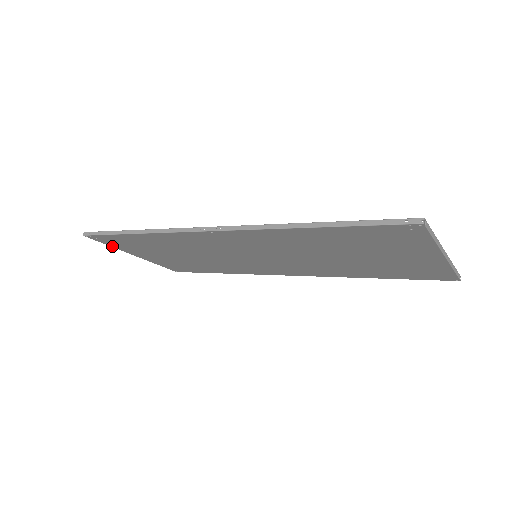
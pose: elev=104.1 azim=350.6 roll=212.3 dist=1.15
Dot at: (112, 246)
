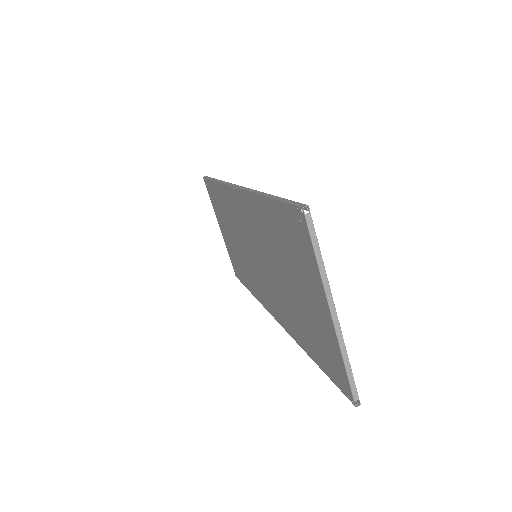
Dot at: (212, 203)
